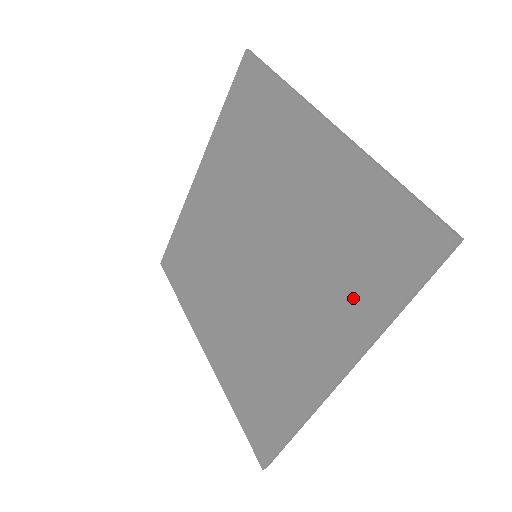
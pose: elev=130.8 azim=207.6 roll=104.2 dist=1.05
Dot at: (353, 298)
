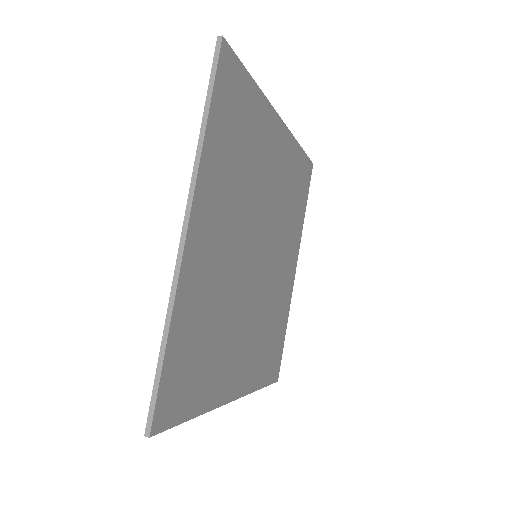
Dot at: occluded
